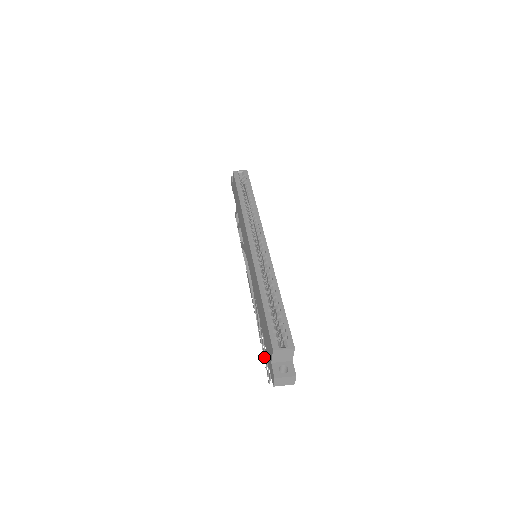
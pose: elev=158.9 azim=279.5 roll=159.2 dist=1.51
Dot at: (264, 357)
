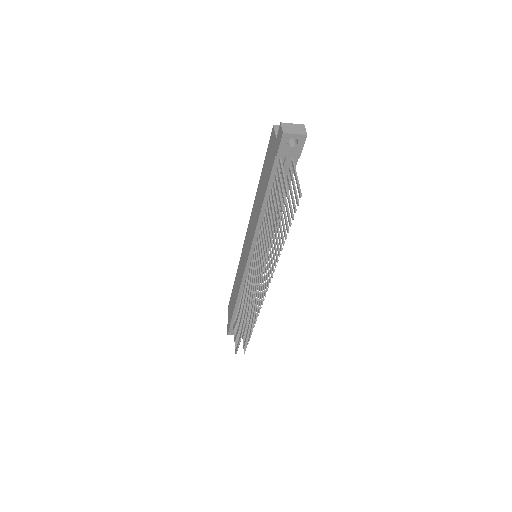
Dot at: (277, 214)
